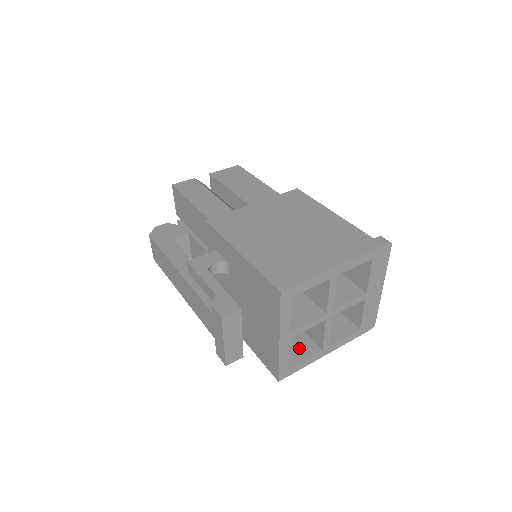
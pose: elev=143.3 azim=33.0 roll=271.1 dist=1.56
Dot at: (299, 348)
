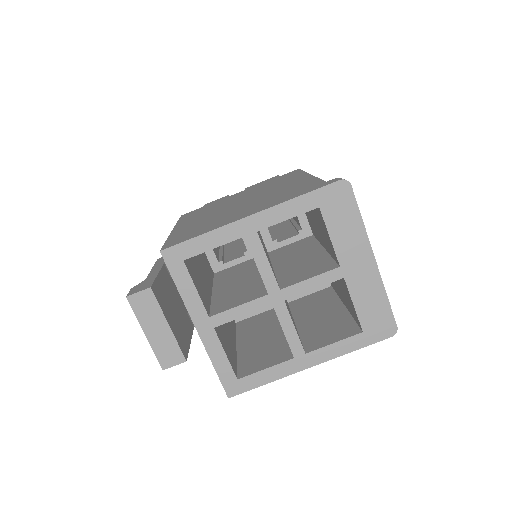
Dot at: (268, 357)
